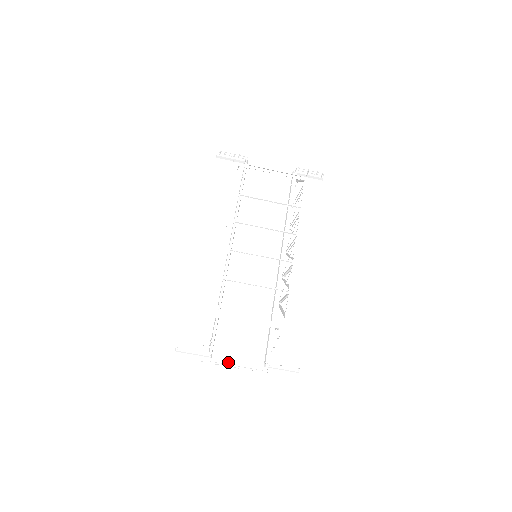
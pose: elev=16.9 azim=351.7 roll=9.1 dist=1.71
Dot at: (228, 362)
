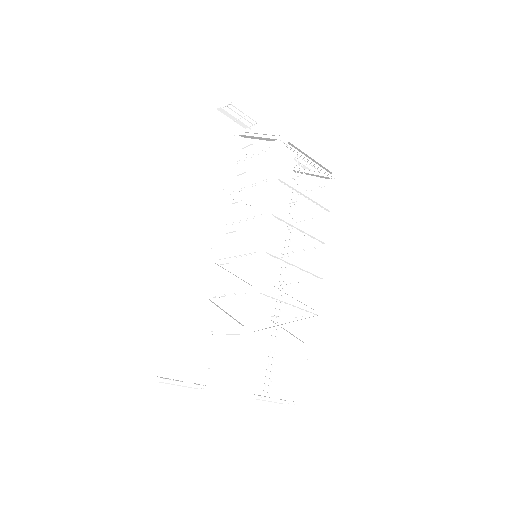
Dot at: (217, 395)
